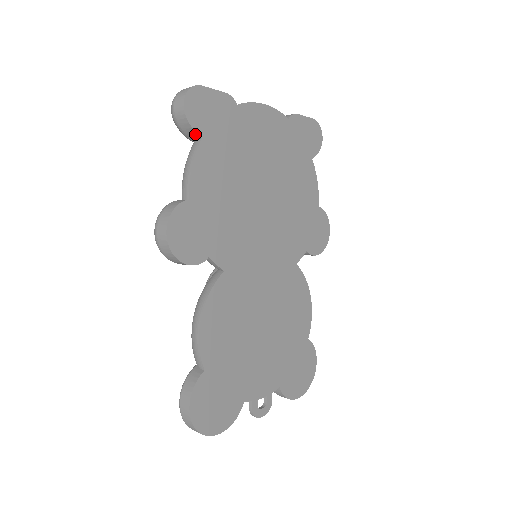
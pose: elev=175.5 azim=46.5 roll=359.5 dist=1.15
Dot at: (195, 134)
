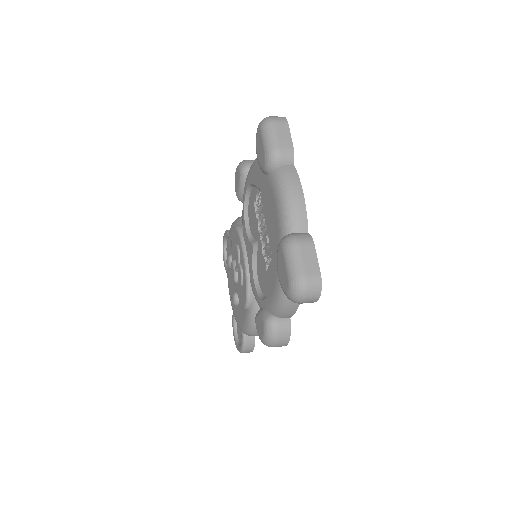
Dot at: occluded
